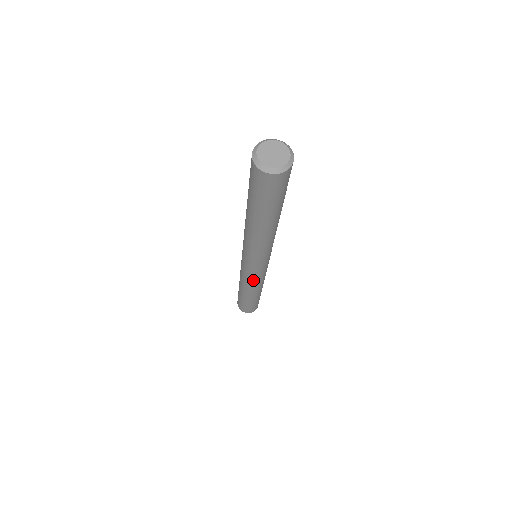
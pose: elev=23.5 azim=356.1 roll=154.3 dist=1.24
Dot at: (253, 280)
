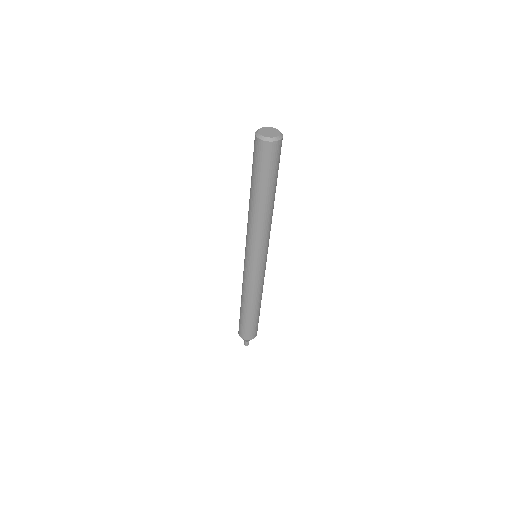
Dot at: (251, 281)
